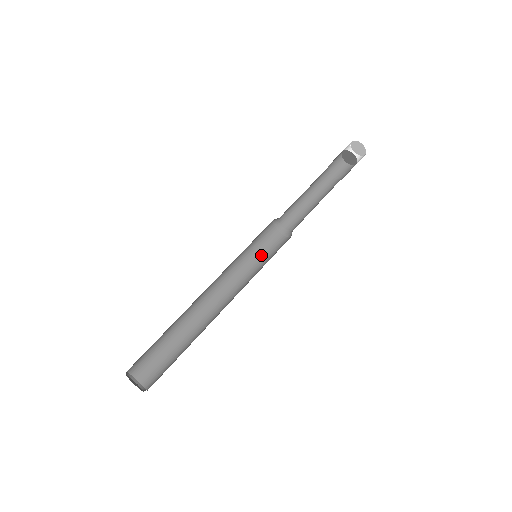
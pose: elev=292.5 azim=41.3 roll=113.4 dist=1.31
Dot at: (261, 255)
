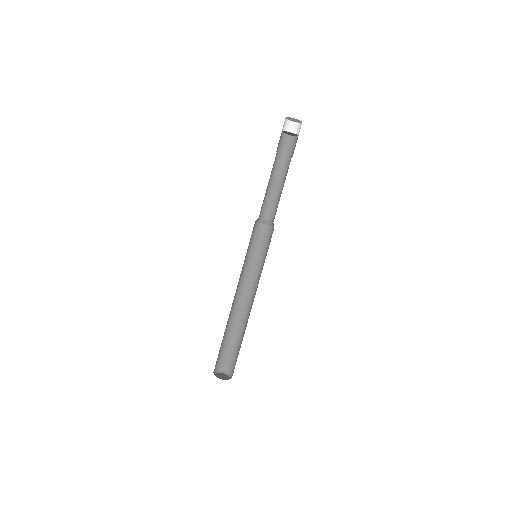
Dot at: (261, 250)
